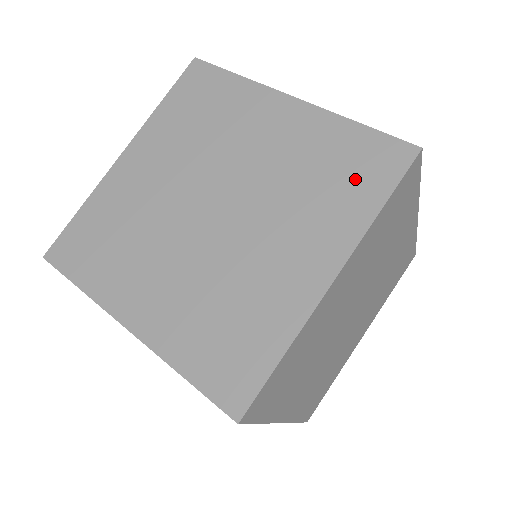
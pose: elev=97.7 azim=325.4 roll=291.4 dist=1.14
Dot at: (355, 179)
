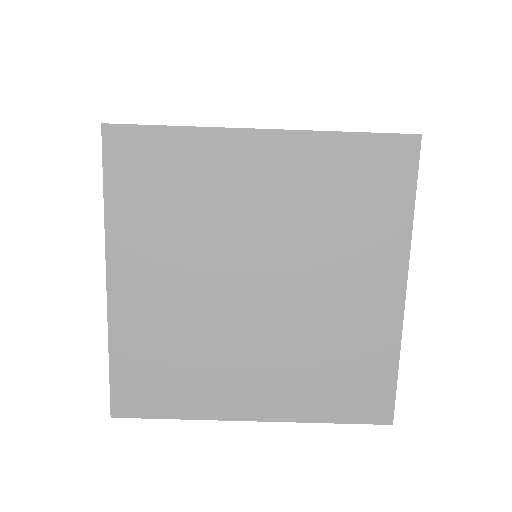
Dot at: (344, 391)
